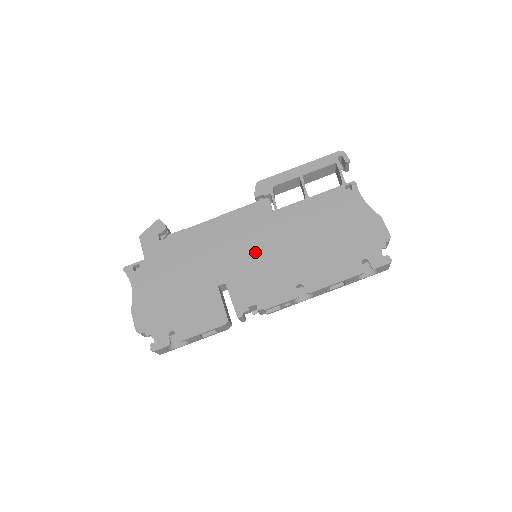
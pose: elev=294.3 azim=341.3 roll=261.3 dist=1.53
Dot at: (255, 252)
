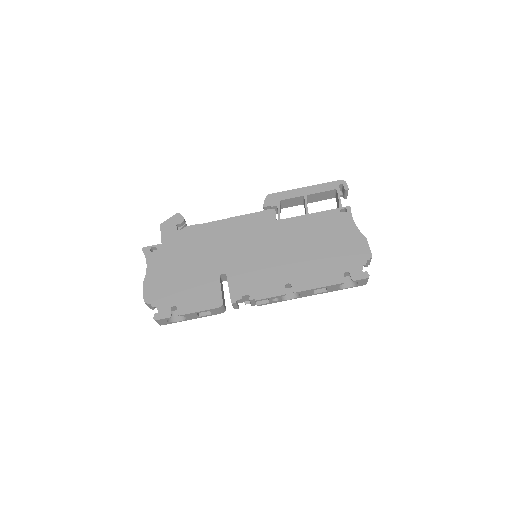
Dot at: (256, 252)
